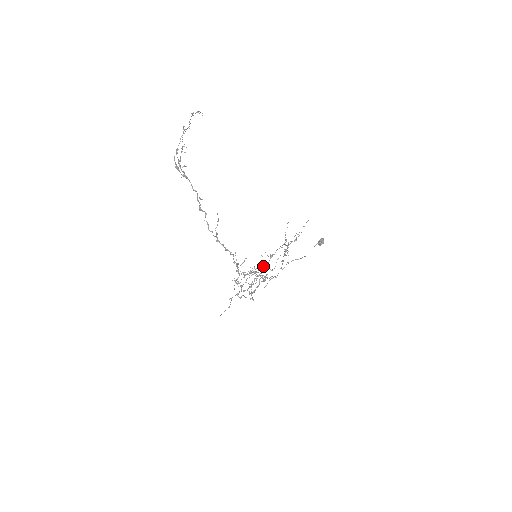
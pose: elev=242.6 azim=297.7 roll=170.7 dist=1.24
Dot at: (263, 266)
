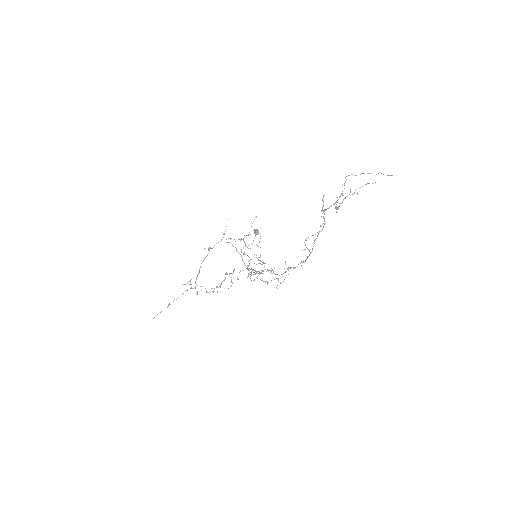
Dot at: (264, 263)
